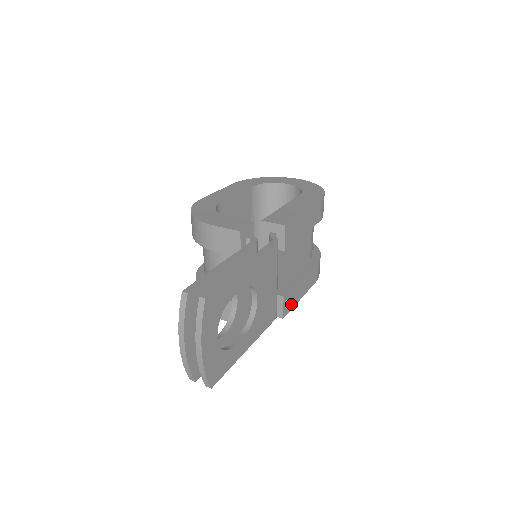
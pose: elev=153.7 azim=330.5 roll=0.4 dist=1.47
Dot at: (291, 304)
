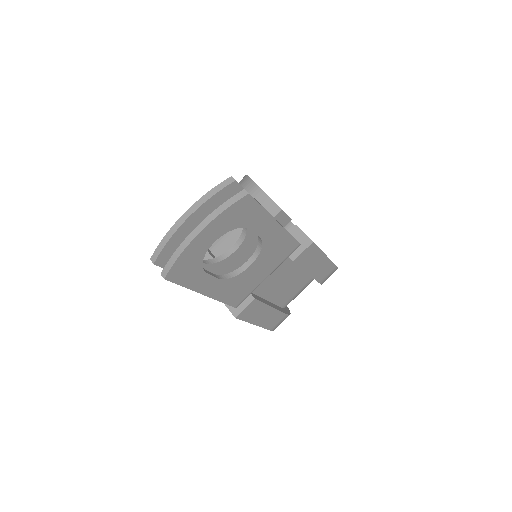
Dot at: (249, 316)
